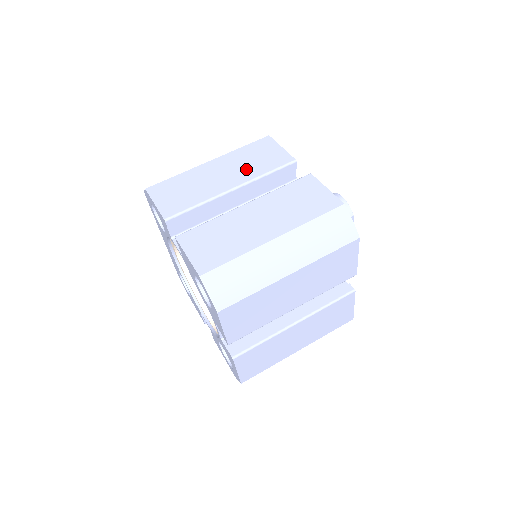
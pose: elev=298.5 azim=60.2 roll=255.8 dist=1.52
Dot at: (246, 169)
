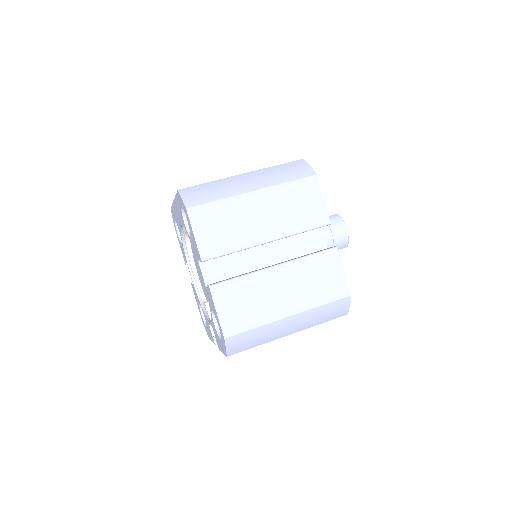
Dot at: (285, 219)
